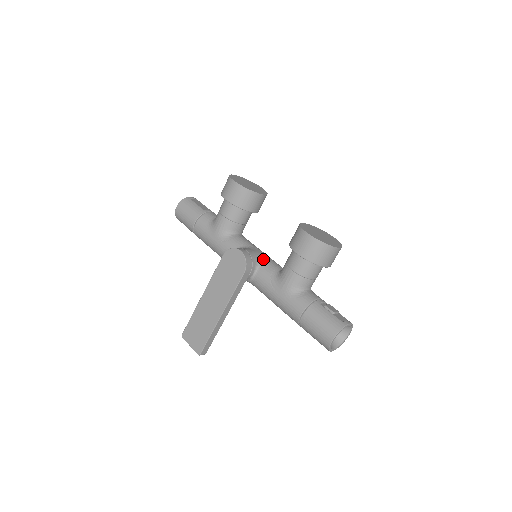
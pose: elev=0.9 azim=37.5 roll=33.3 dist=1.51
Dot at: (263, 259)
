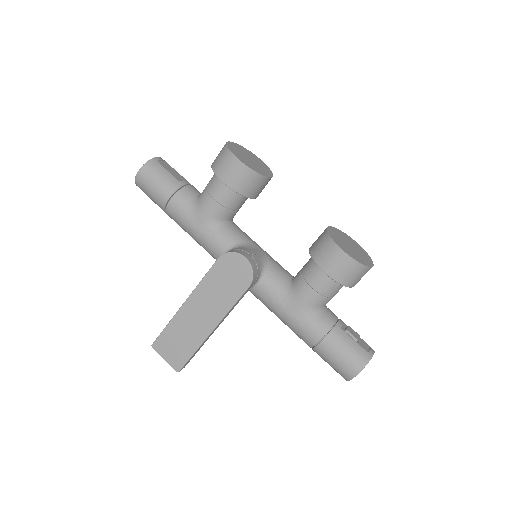
Dot at: (268, 263)
